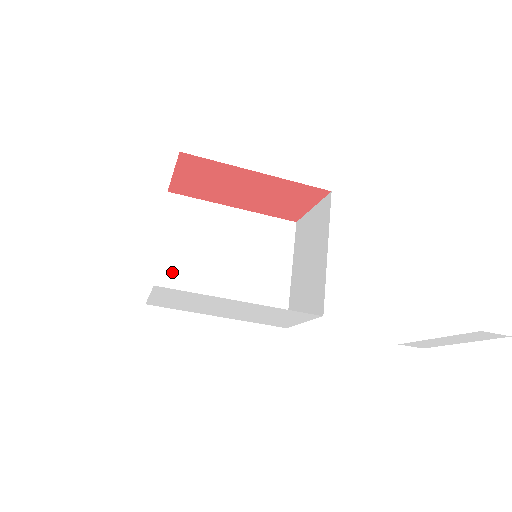
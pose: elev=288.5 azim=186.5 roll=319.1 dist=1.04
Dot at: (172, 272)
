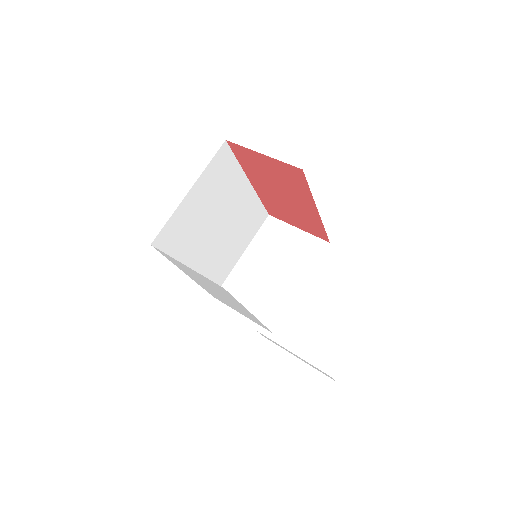
Dot at: (184, 222)
